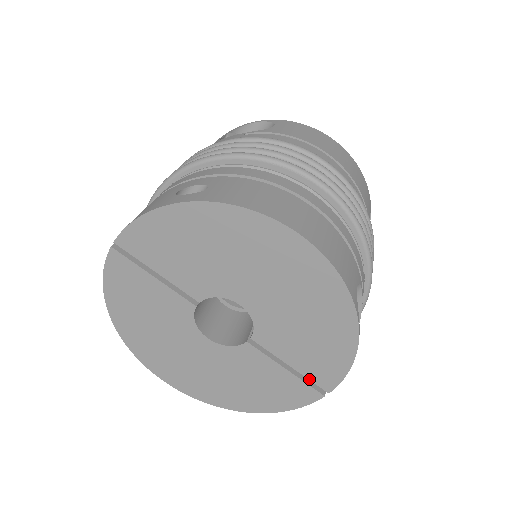
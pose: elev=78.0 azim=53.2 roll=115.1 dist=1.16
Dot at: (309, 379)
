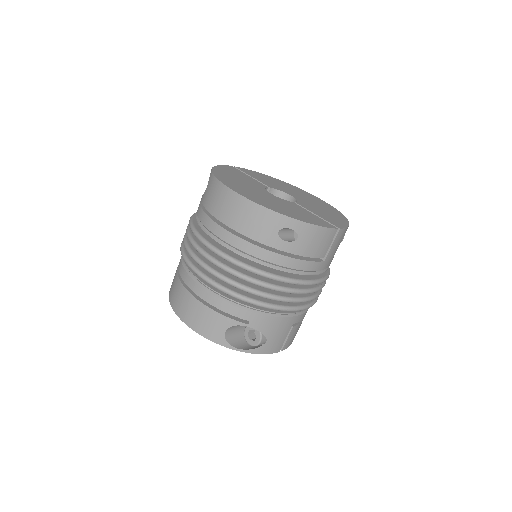
Dot at: (328, 221)
